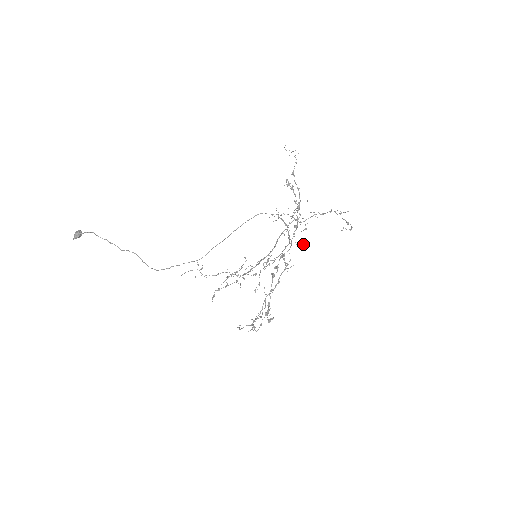
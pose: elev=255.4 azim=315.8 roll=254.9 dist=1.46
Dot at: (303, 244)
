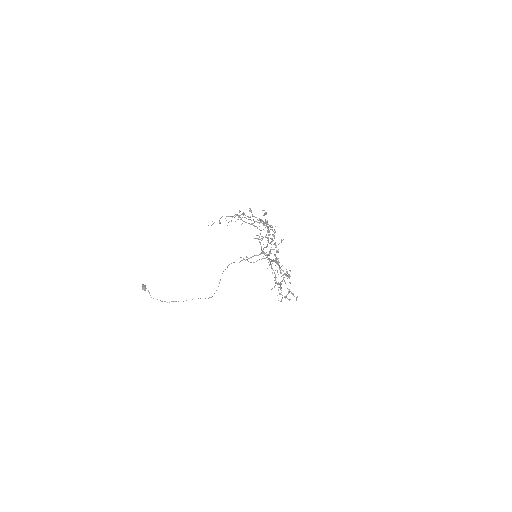
Dot at: occluded
